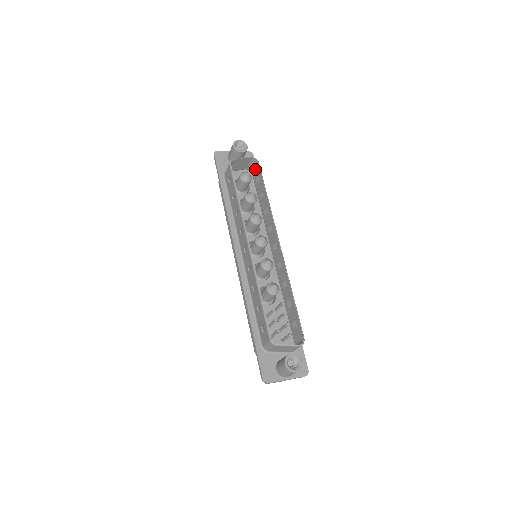
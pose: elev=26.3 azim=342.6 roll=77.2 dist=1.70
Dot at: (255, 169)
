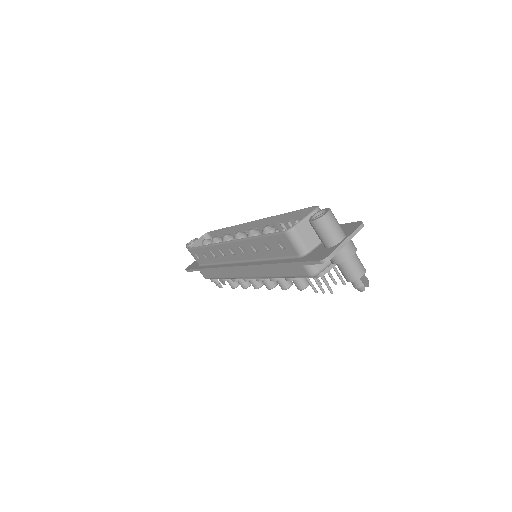
Dot at: occluded
